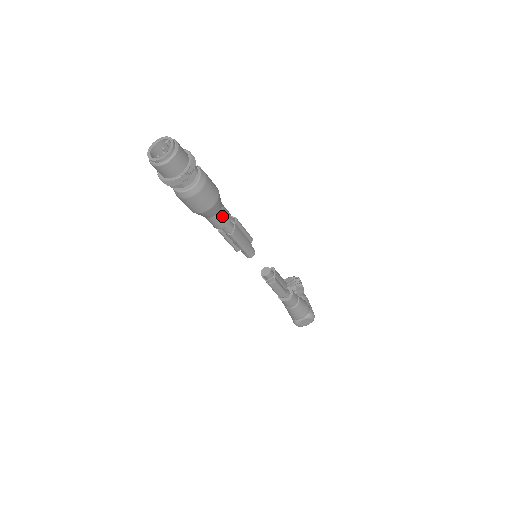
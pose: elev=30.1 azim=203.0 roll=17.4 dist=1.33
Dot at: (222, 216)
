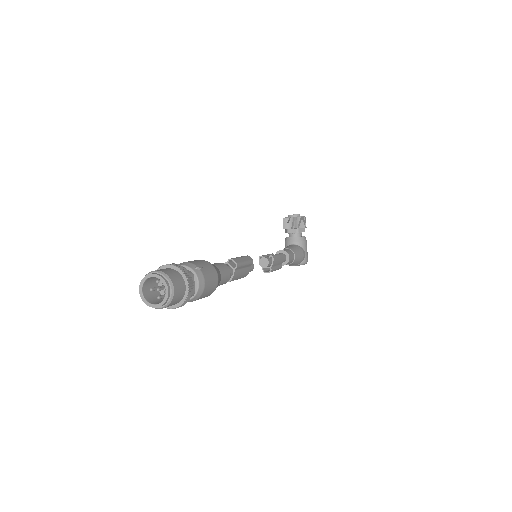
Dot at: (220, 284)
